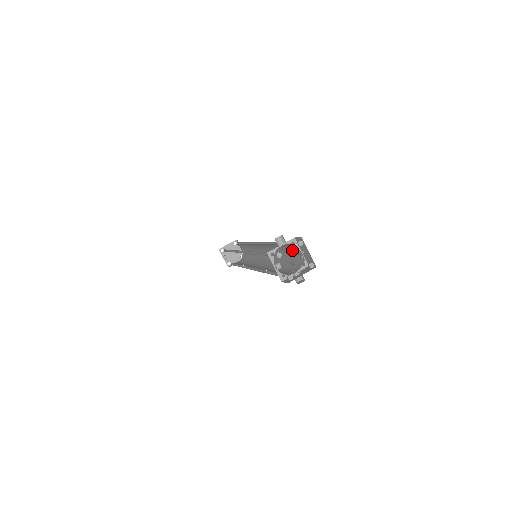
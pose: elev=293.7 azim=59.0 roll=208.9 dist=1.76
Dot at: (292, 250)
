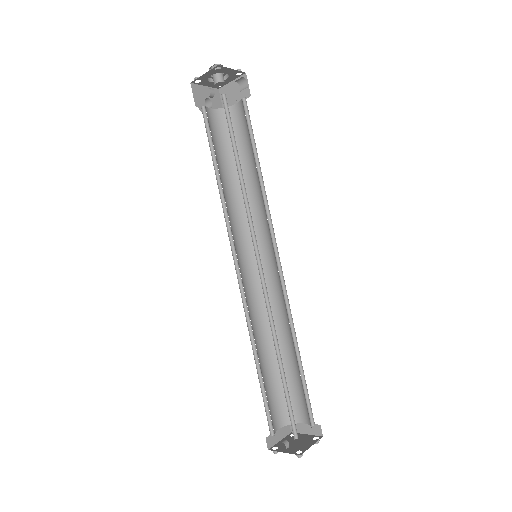
Dot at: (239, 132)
